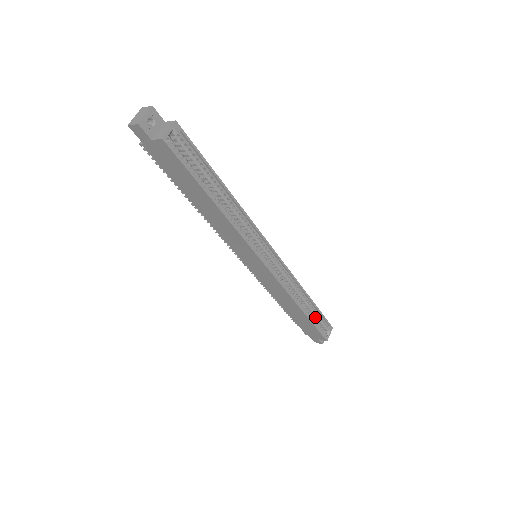
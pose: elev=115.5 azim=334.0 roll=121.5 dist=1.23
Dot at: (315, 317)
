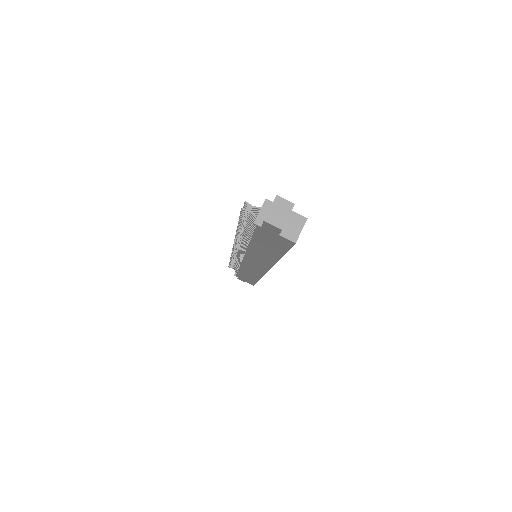
Dot at: occluded
